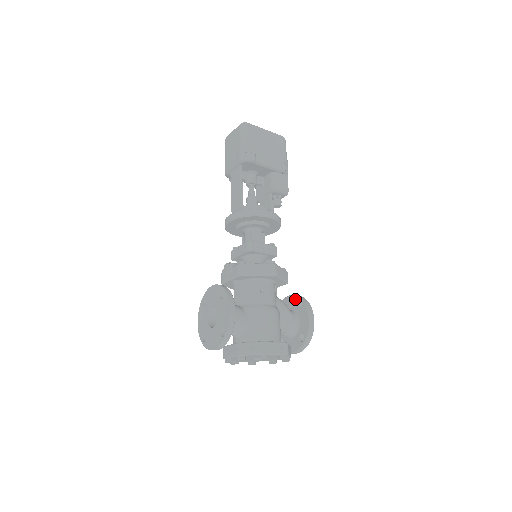
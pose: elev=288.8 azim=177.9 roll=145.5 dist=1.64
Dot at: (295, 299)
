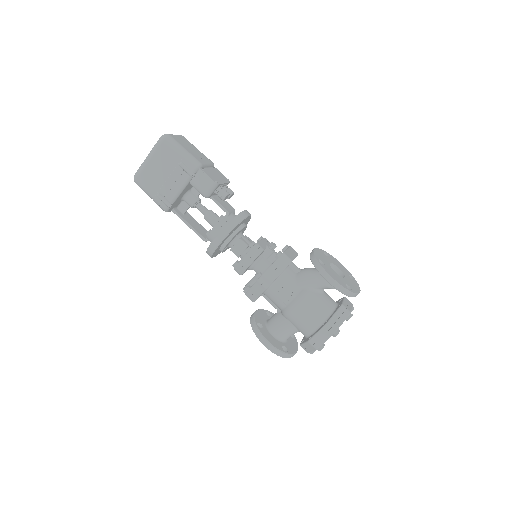
Dot at: occluded
